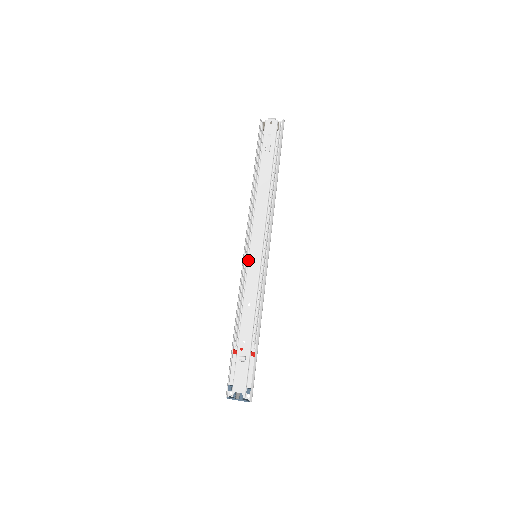
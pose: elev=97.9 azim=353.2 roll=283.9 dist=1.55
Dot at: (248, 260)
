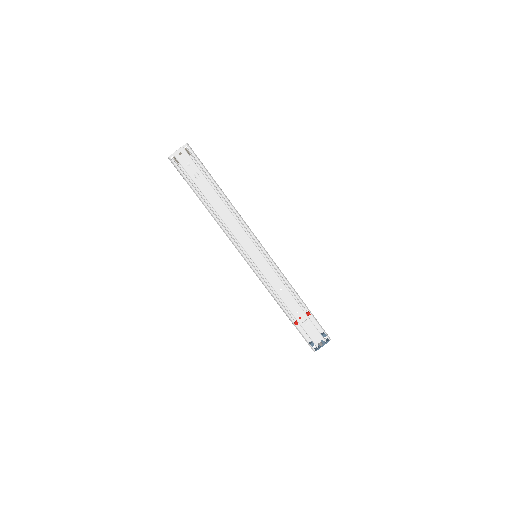
Dot at: (255, 264)
